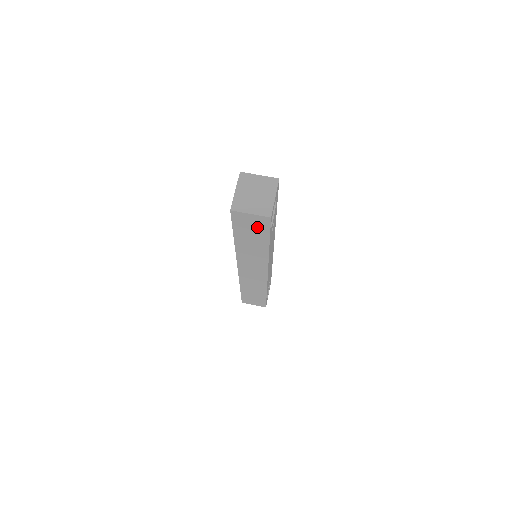
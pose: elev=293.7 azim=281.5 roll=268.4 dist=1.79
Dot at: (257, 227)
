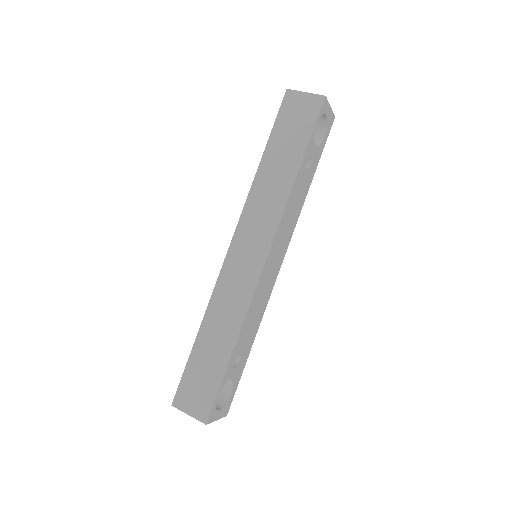
Dot at: (302, 120)
